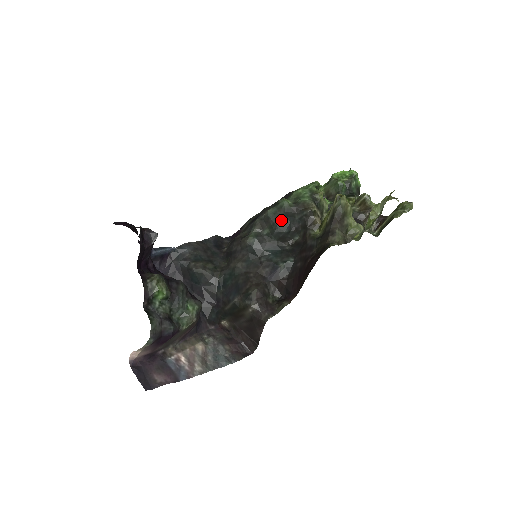
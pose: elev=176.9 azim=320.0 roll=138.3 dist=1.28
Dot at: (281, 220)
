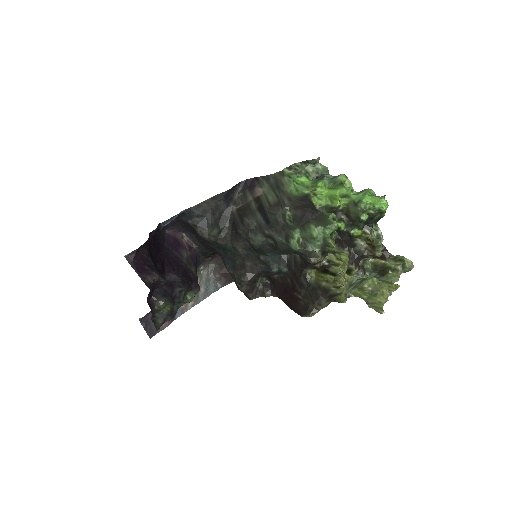
Dot at: (287, 250)
